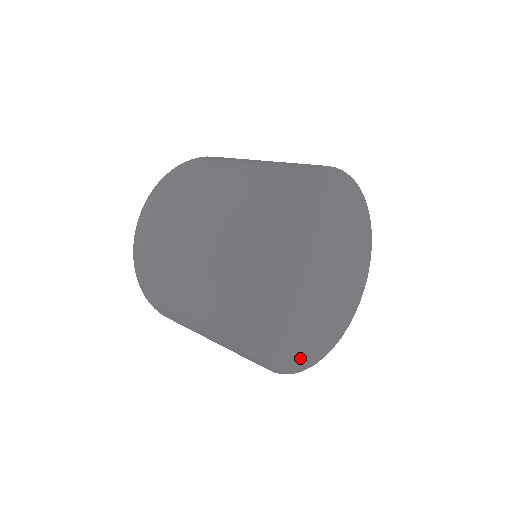
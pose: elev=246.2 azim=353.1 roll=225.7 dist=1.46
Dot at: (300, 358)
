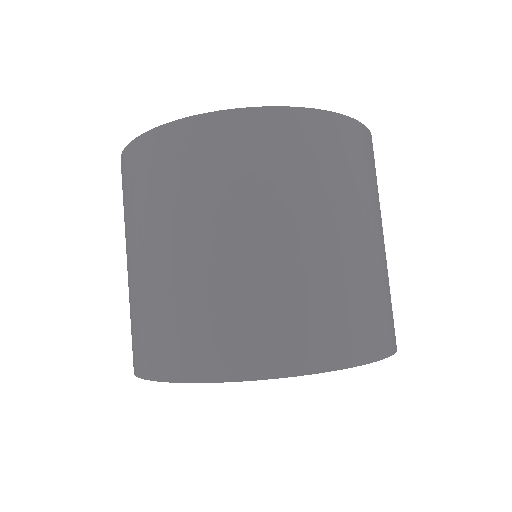
Dot at: occluded
